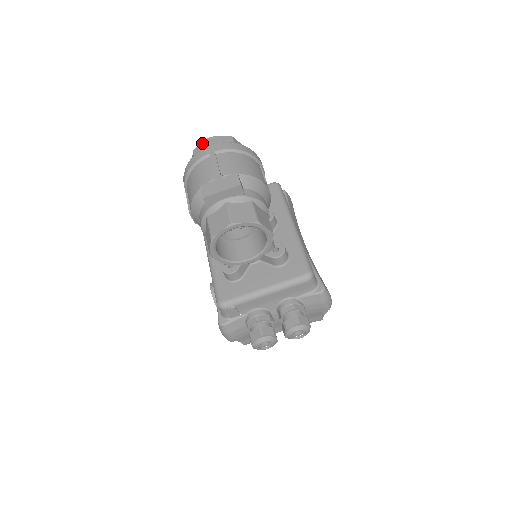
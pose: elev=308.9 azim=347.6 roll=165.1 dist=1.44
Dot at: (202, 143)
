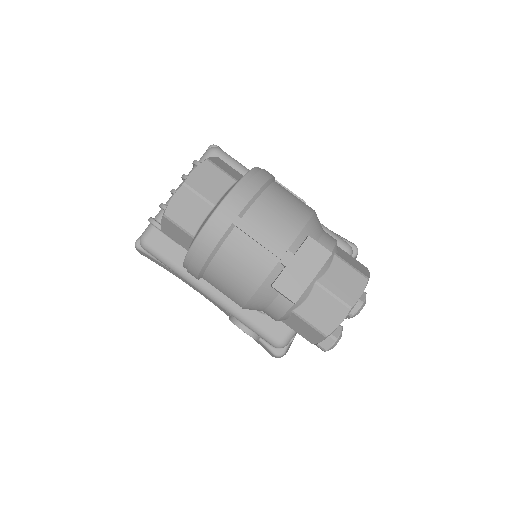
Dot at: (175, 198)
